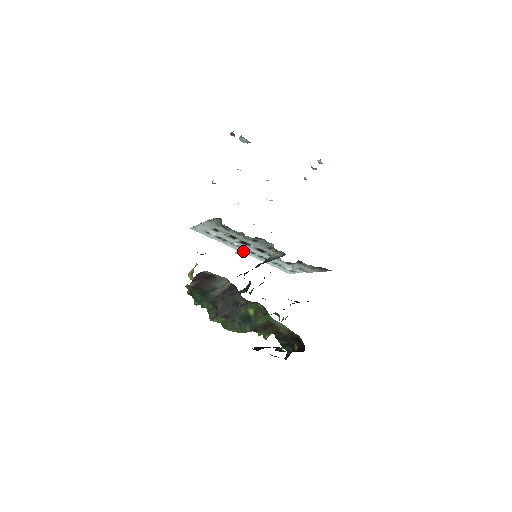
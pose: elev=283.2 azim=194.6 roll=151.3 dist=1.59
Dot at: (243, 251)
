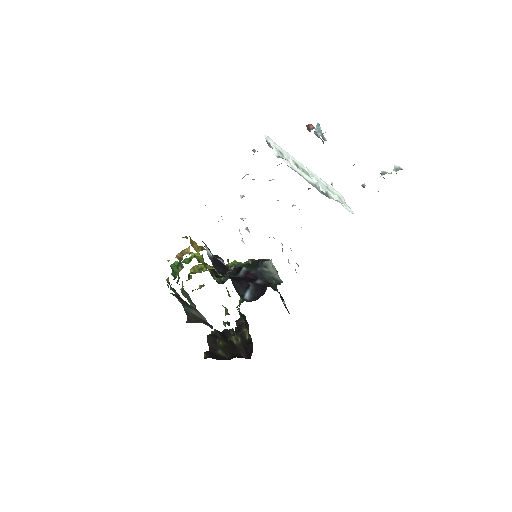
Dot at: (248, 231)
